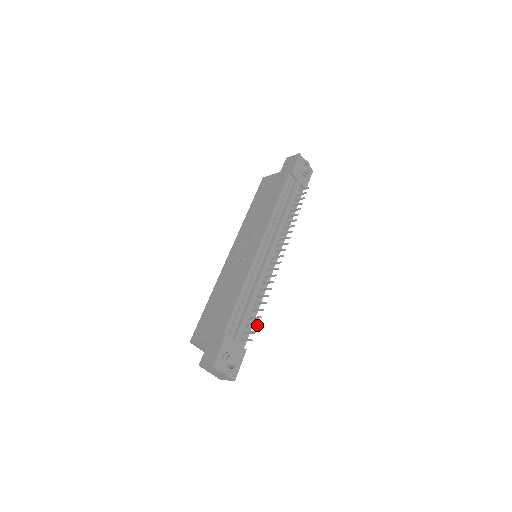
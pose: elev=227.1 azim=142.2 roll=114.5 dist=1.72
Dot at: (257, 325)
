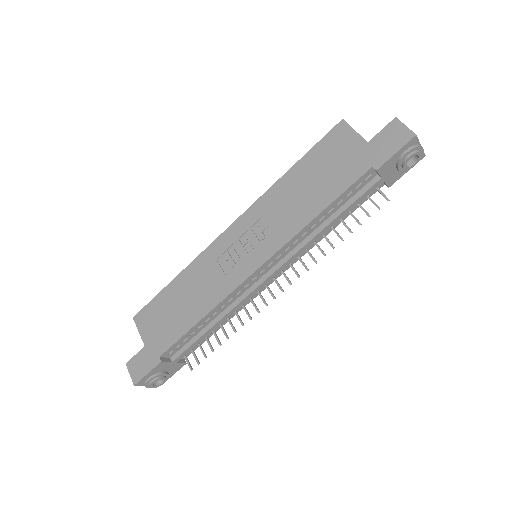
Dot at: (205, 357)
